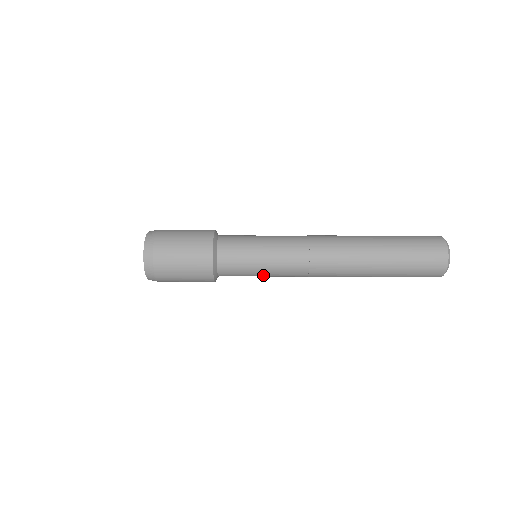
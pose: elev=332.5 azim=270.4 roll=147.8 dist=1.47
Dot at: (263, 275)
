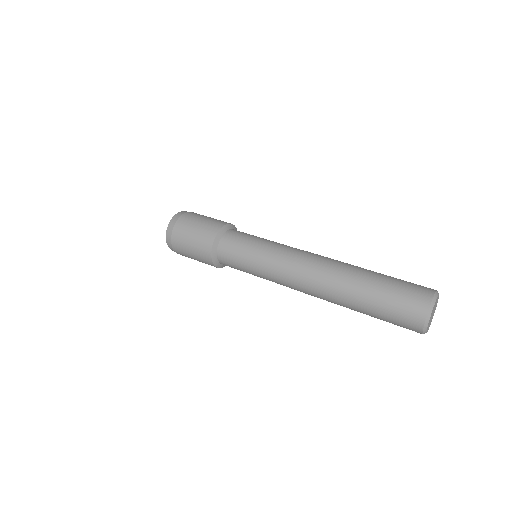
Dot at: occluded
